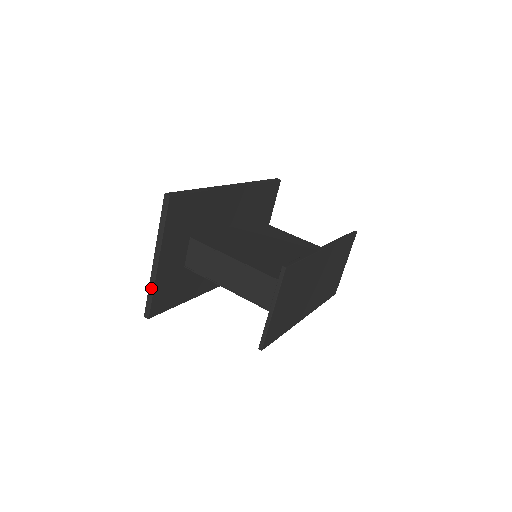
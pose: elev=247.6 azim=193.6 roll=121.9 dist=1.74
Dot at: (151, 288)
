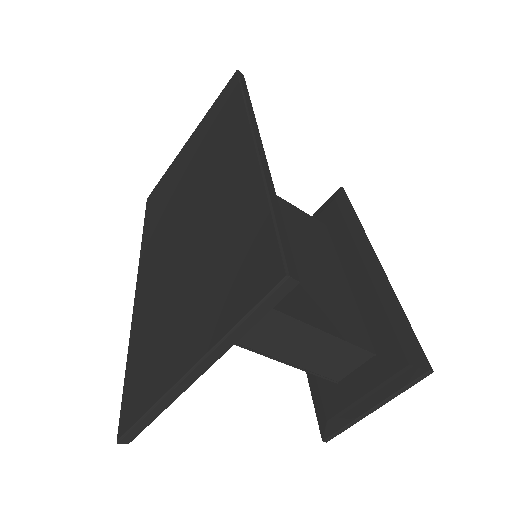
Dot at: (158, 410)
